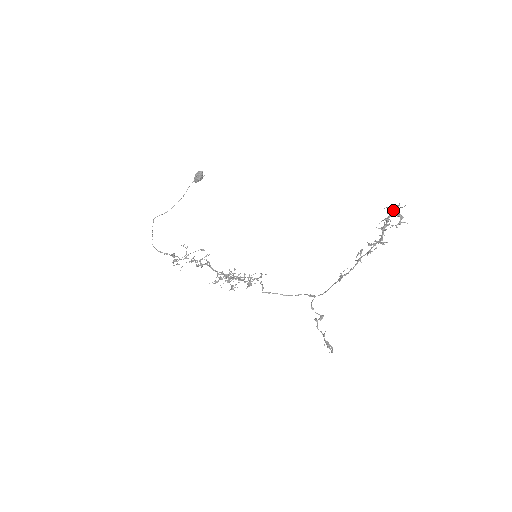
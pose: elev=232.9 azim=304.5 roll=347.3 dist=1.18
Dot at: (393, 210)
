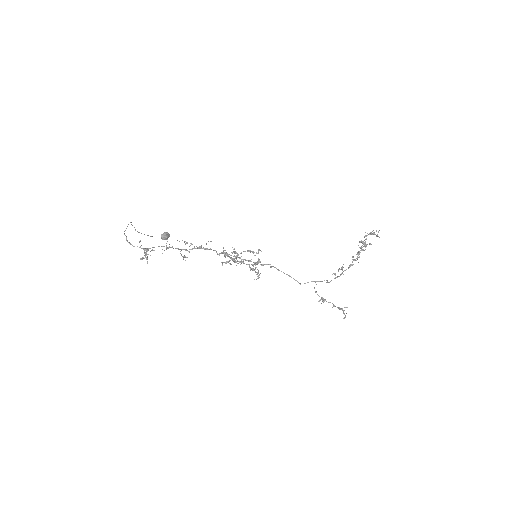
Dot at: (370, 232)
